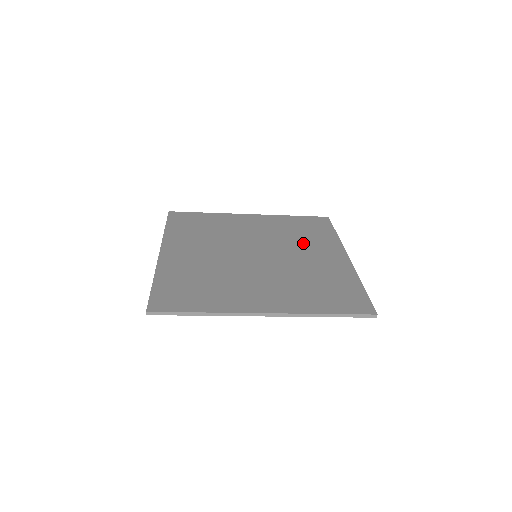
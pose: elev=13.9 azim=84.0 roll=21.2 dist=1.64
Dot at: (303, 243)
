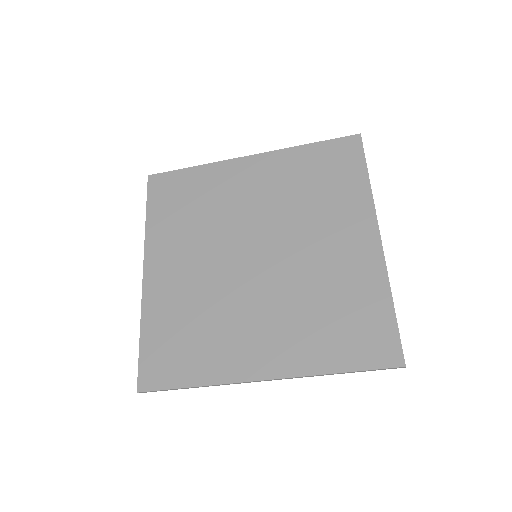
Dot at: (318, 214)
